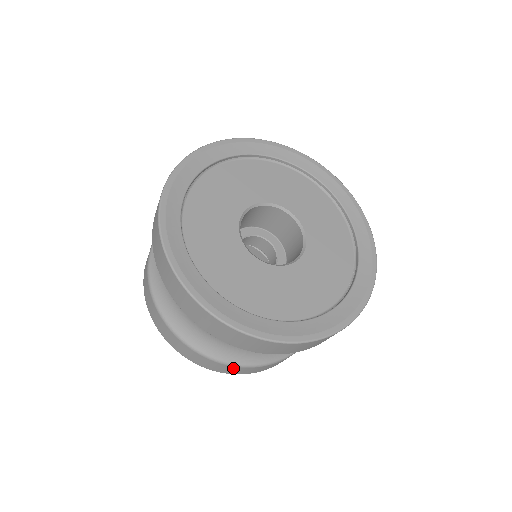
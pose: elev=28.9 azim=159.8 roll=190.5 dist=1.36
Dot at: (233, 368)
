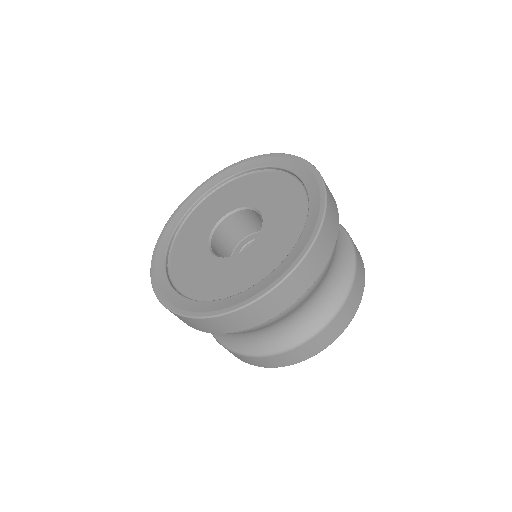
Dot at: occluded
